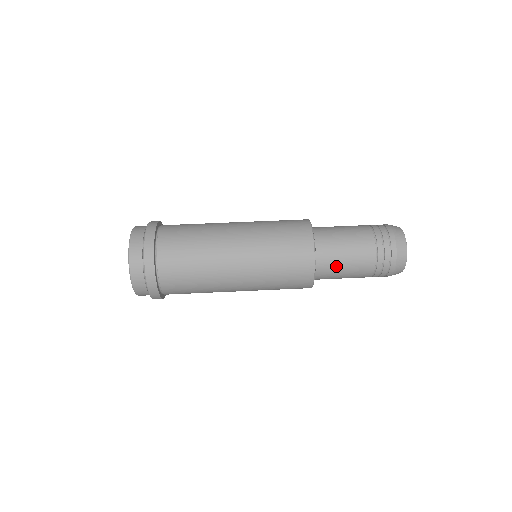
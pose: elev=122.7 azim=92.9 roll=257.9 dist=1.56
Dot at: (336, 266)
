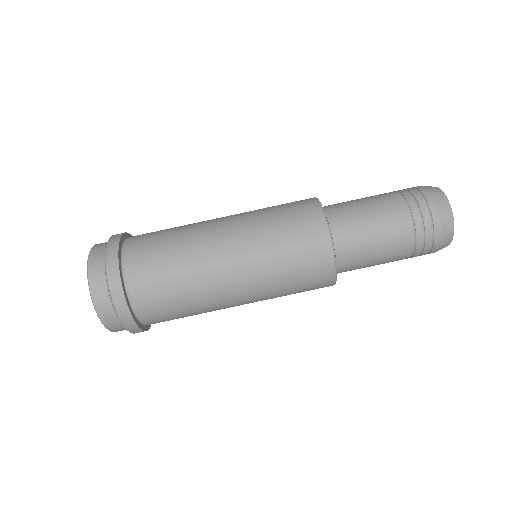
Dot at: occluded
